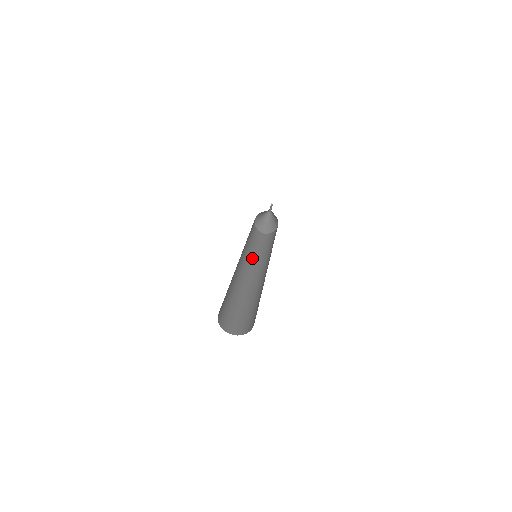
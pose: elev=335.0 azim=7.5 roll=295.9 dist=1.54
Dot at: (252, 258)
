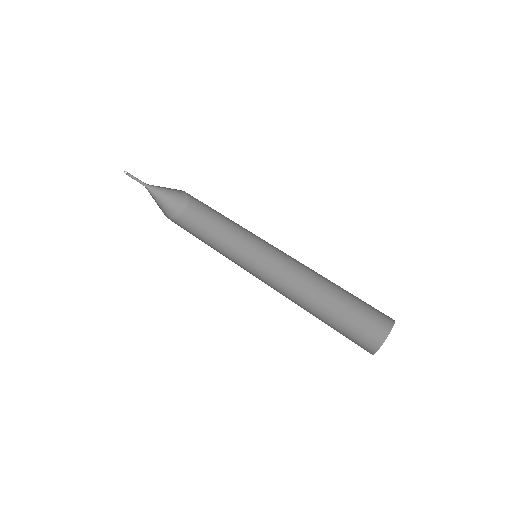
Dot at: (237, 256)
